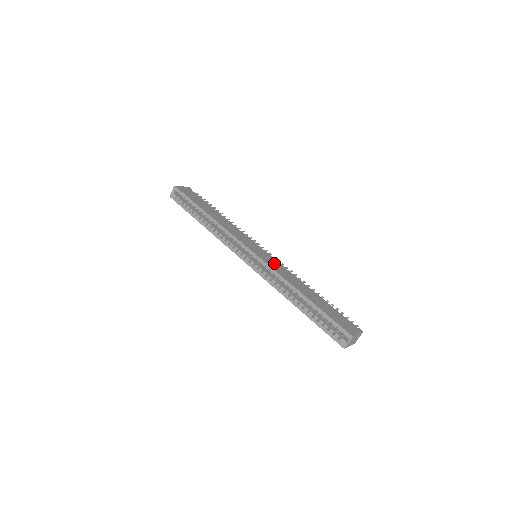
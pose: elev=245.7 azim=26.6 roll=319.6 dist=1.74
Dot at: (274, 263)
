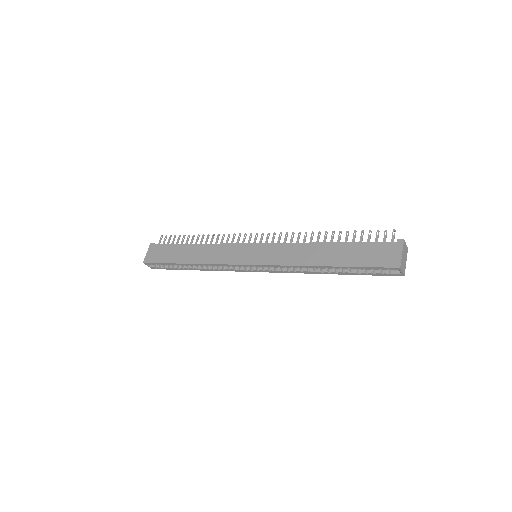
Dot at: (274, 252)
